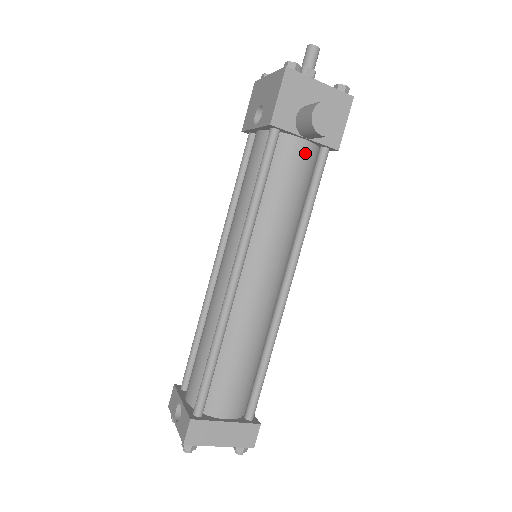
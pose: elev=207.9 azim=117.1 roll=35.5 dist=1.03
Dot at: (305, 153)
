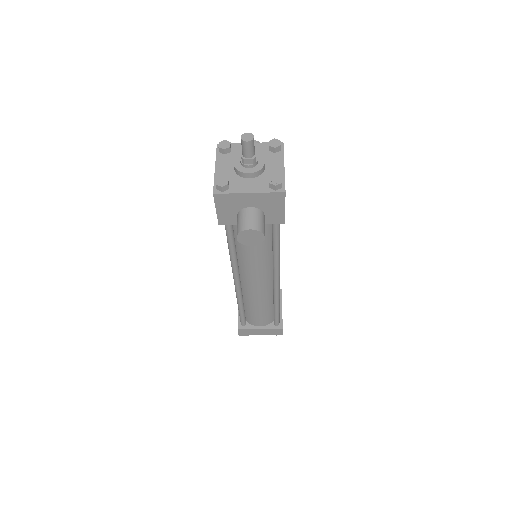
Dot at: occluded
